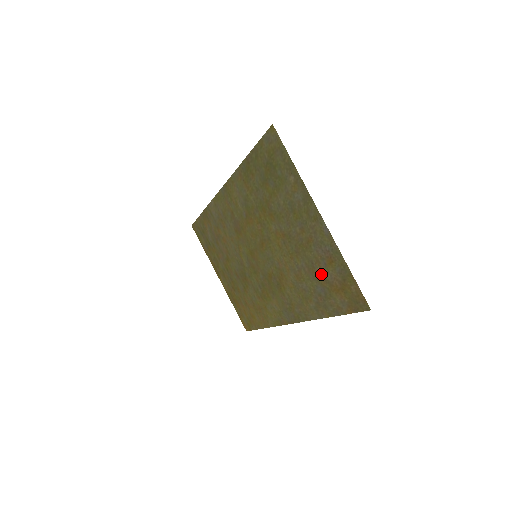
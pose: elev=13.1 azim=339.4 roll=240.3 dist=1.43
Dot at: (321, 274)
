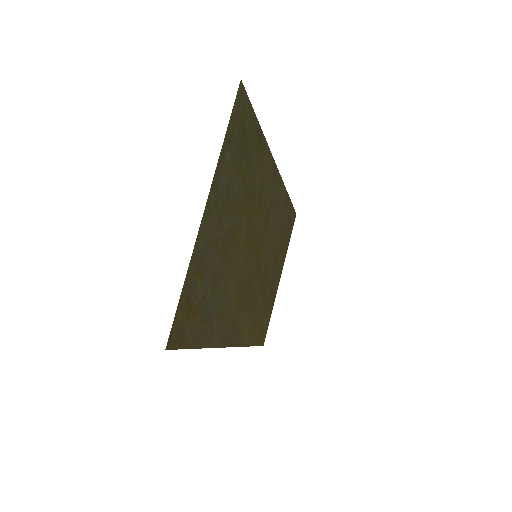
Dot at: (207, 288)
